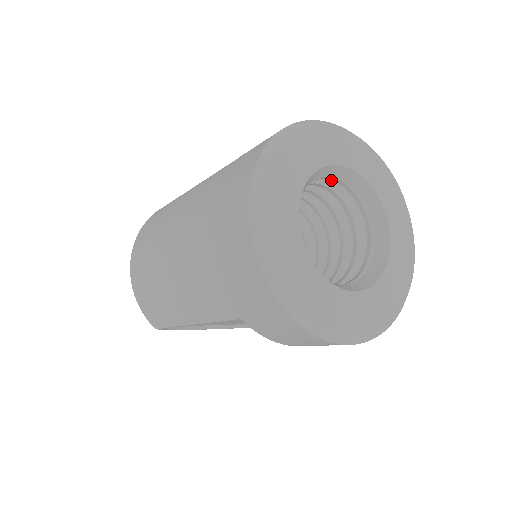
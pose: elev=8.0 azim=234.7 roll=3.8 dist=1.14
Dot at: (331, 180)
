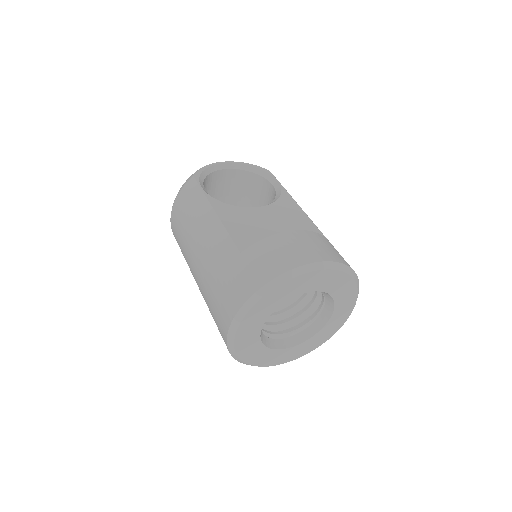
Dot at: occluded
